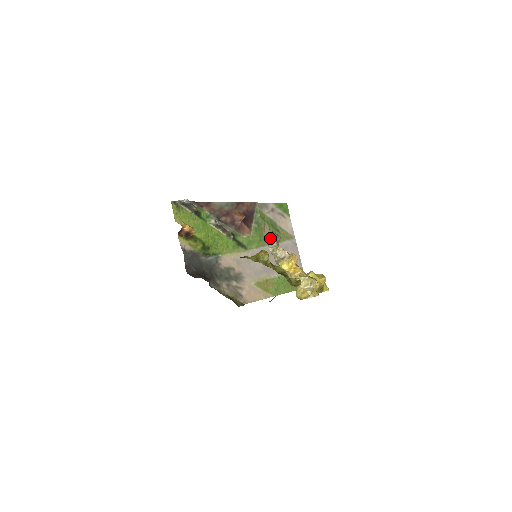
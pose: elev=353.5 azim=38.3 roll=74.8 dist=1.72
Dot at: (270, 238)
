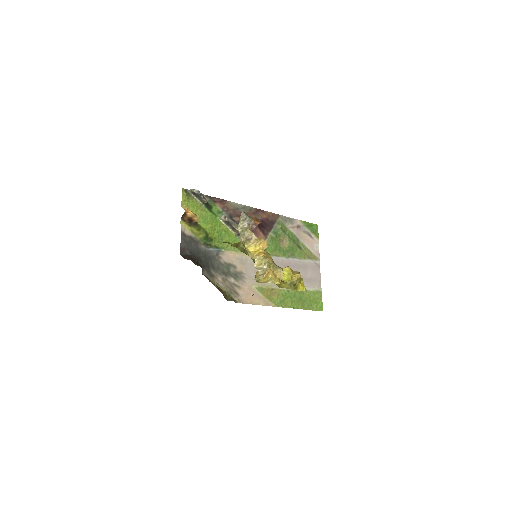
Dot at: (241, 219)
